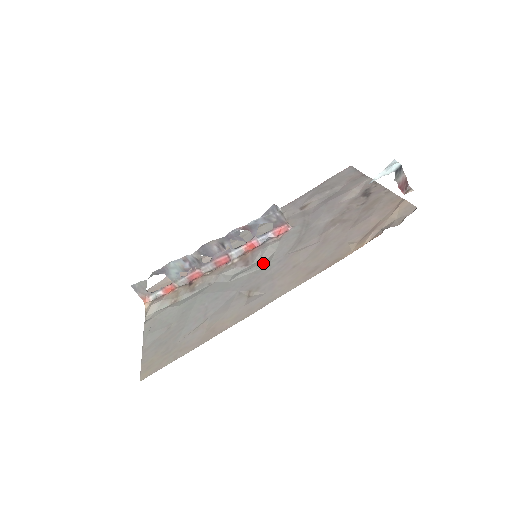
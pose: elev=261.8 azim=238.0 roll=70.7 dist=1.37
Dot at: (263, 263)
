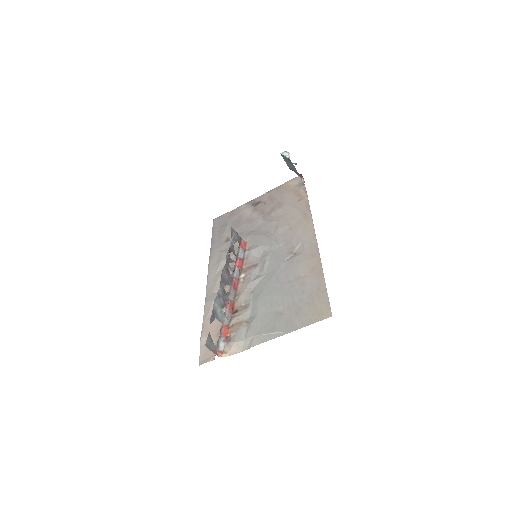
Dot at: (266, 253)
